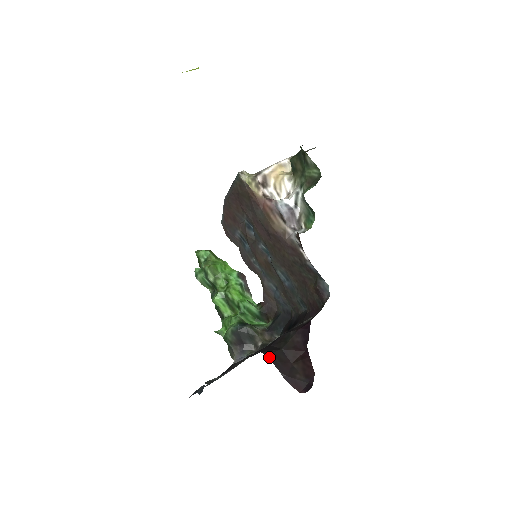
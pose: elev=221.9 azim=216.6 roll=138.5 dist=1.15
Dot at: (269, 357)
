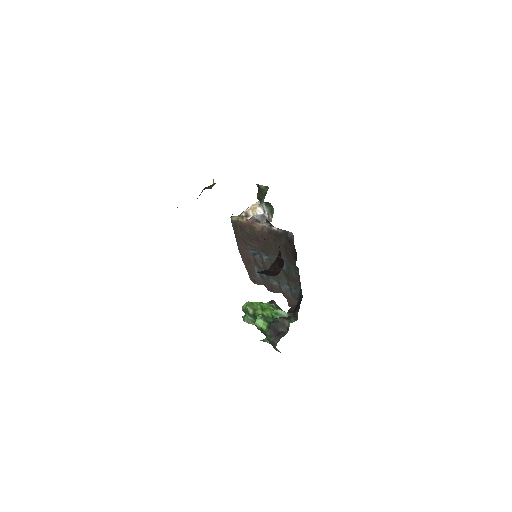
Dot at: occluded
